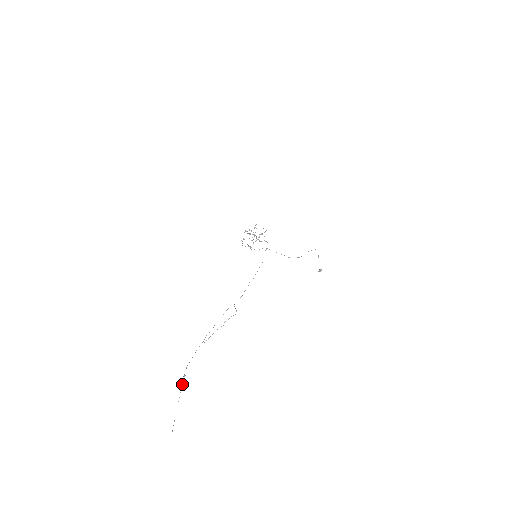
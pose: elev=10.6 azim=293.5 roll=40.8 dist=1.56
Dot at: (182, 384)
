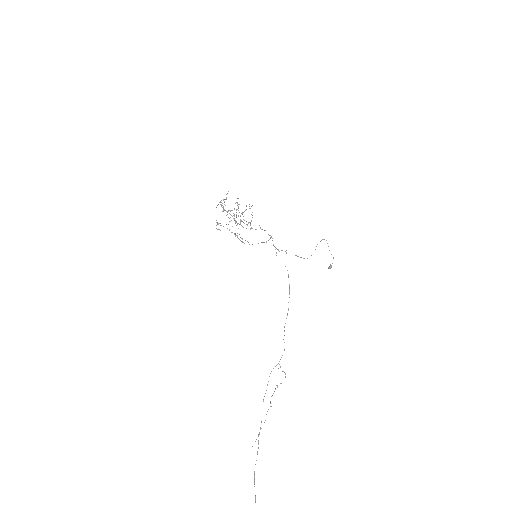
Dot at: out of frame
